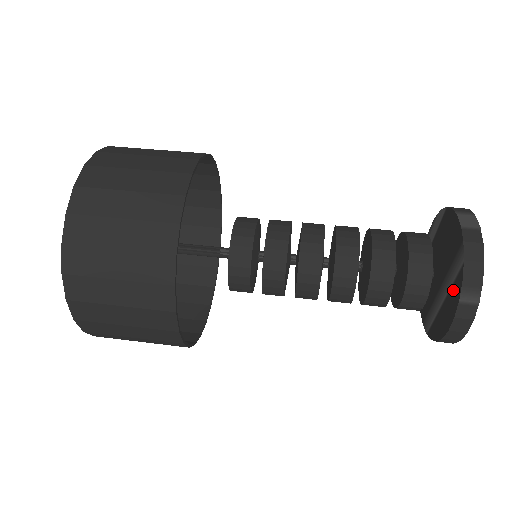
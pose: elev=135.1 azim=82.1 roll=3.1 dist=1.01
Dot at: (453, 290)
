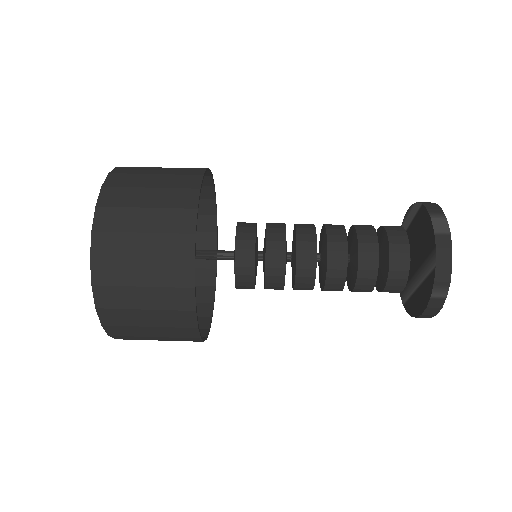
Dot at: (426, 284)
